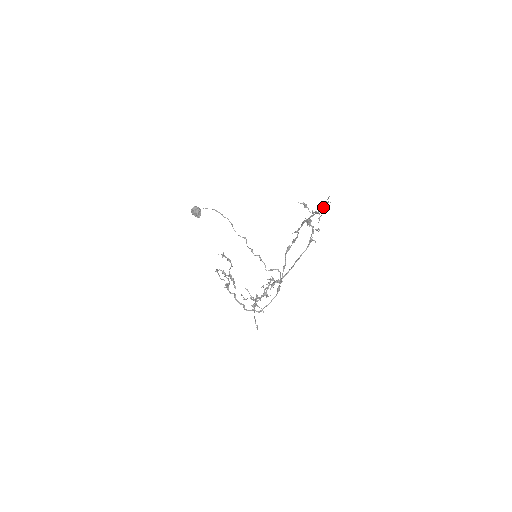
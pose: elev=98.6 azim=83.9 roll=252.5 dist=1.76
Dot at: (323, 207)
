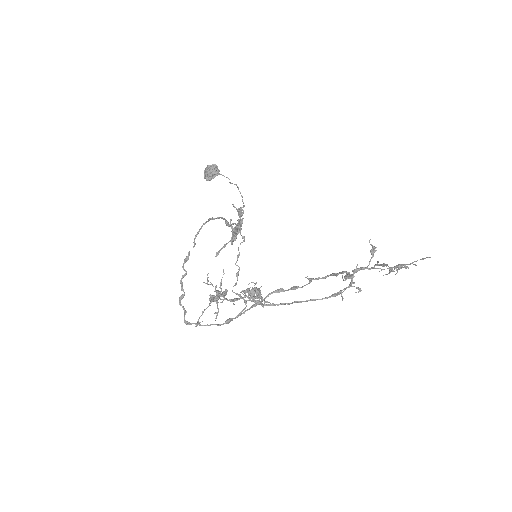
Dot at: (400, 266)
